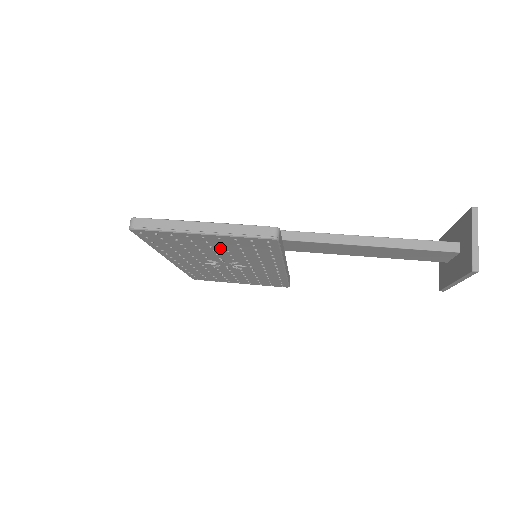
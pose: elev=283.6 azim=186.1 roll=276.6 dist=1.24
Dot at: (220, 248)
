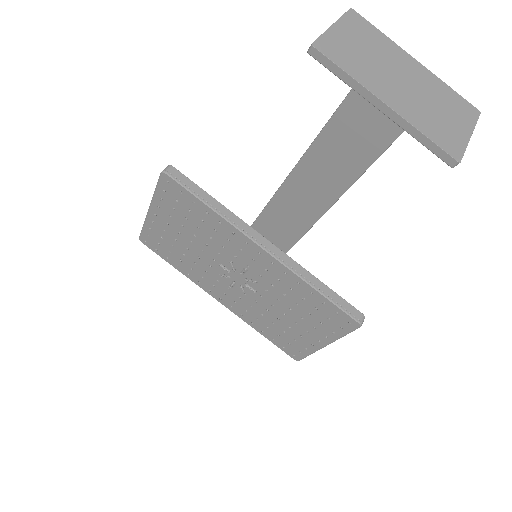
Dot at: (185, 232)
